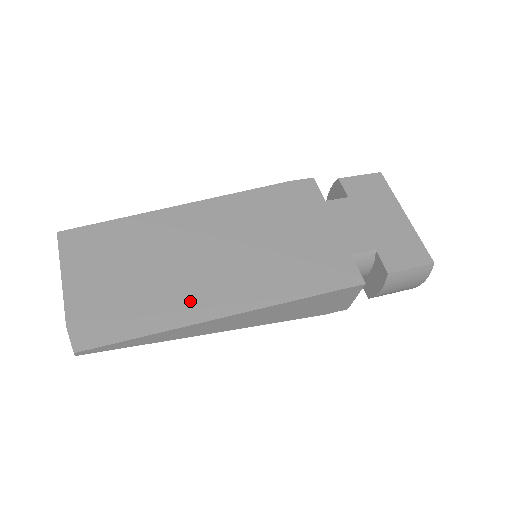
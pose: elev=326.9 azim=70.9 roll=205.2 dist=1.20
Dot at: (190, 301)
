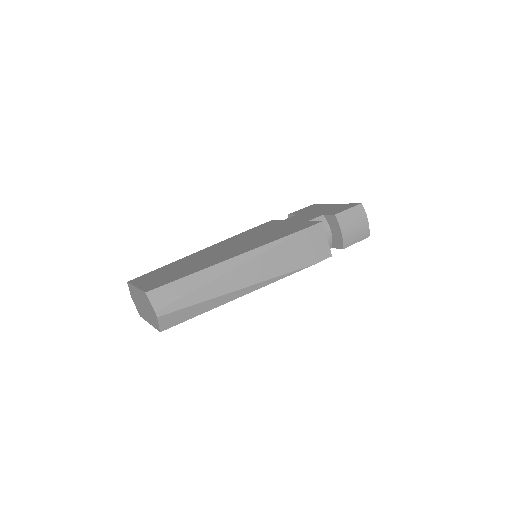
Dot at: (218, 262)
